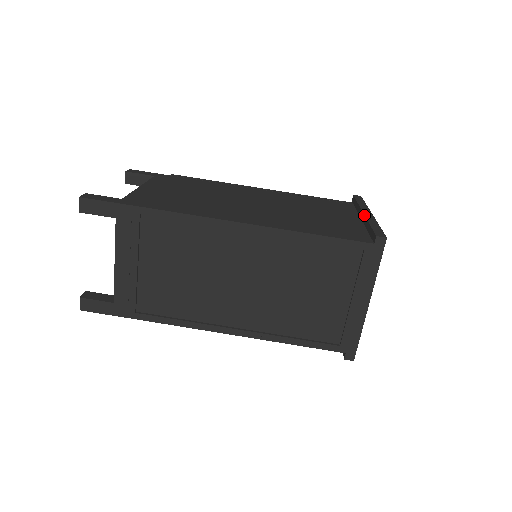
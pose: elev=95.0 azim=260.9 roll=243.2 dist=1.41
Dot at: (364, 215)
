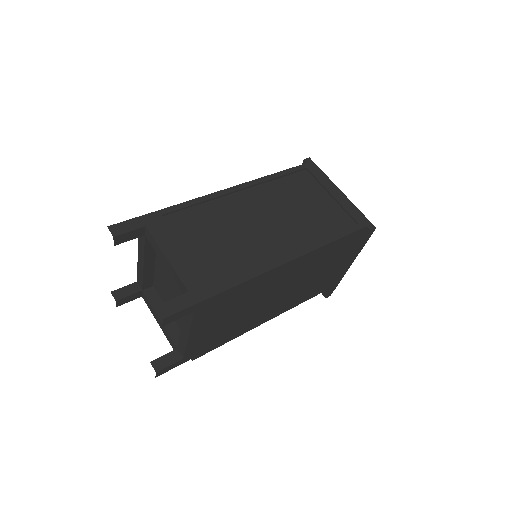
Dot at: occluded
